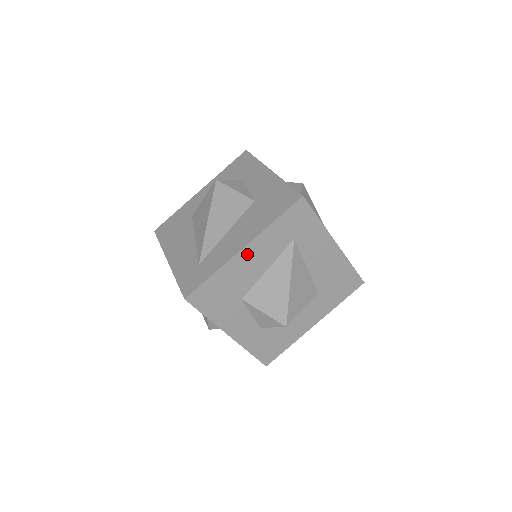
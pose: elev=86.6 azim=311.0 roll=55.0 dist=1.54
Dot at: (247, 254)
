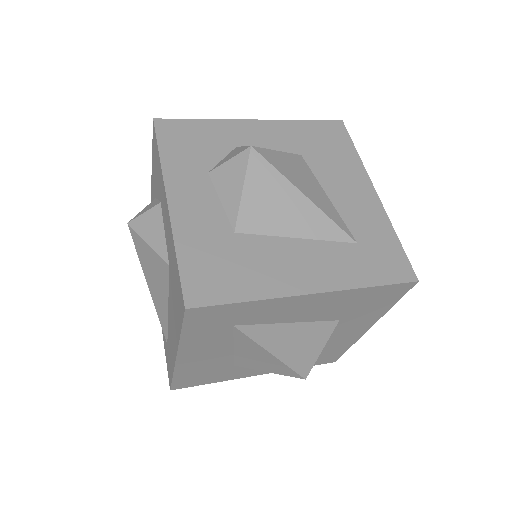
Dot at: (189, 356)
